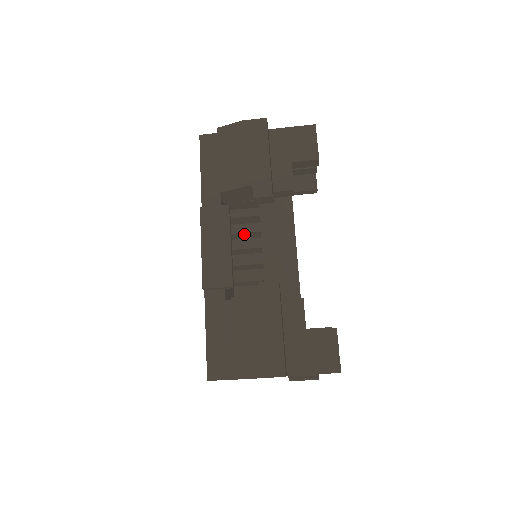
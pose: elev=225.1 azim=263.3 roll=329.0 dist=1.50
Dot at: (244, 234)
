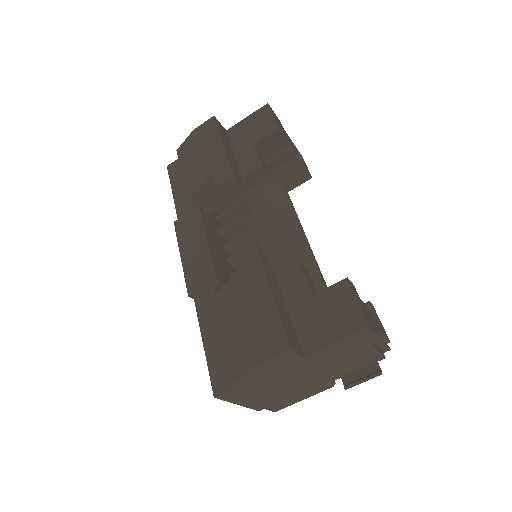
Dot at: (240, 241)
